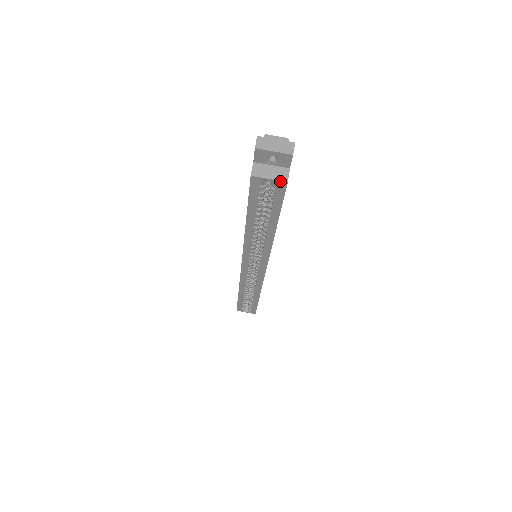
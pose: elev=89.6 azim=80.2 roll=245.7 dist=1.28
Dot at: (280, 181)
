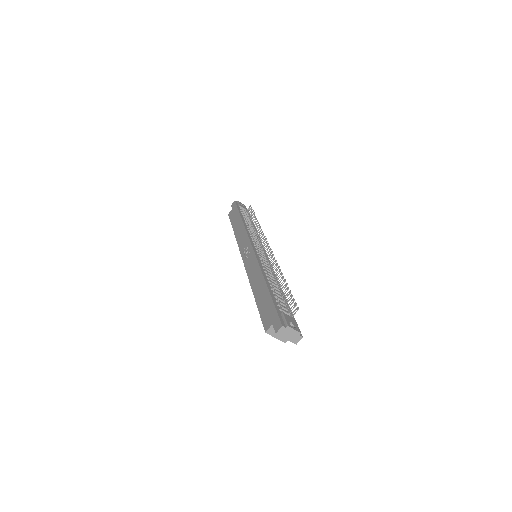
Dot at: occluded
